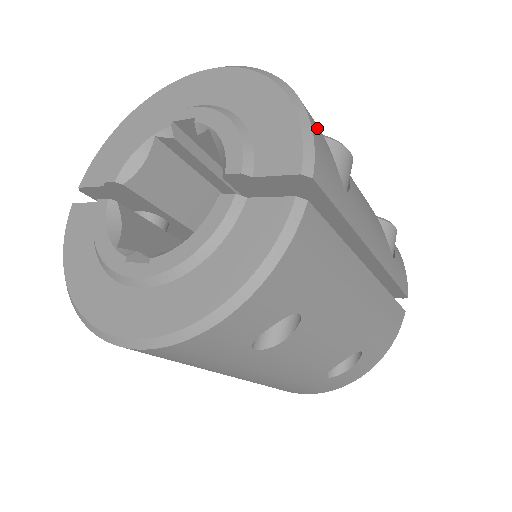
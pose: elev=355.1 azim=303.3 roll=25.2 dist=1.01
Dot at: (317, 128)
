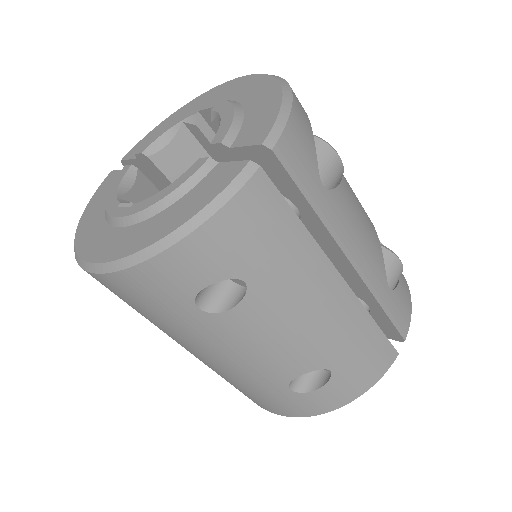
Dot at: (303, 122)
